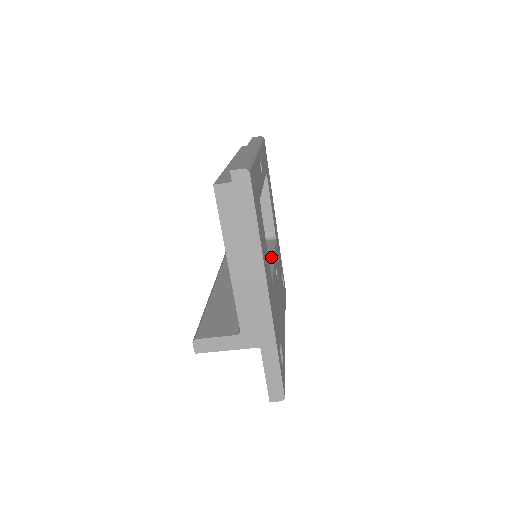
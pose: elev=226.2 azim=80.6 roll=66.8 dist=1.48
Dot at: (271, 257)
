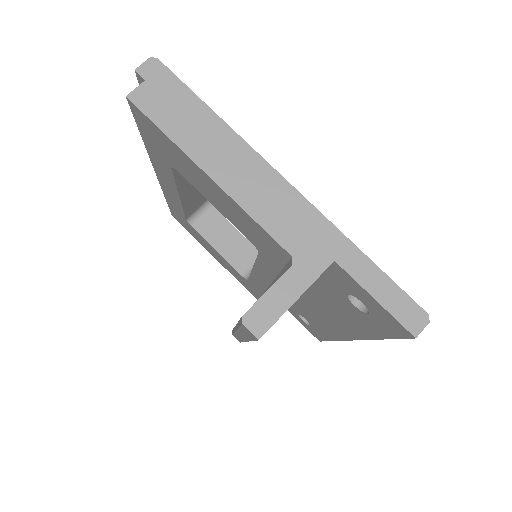
Dot at: occluded
